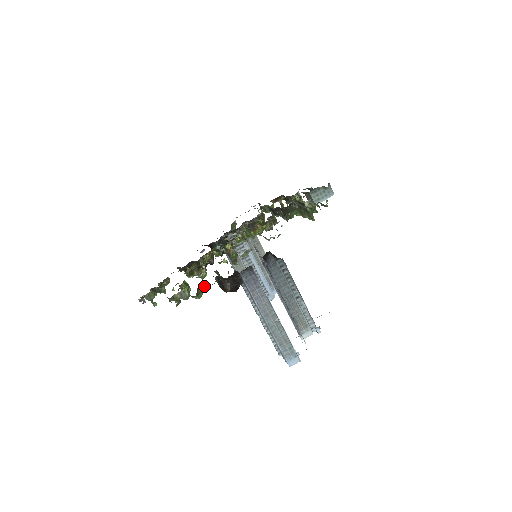
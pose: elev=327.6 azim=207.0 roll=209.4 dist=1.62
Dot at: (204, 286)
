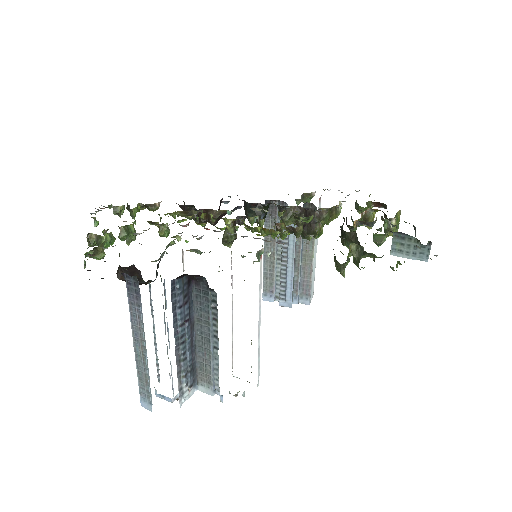
Dot at: (90, 254)
